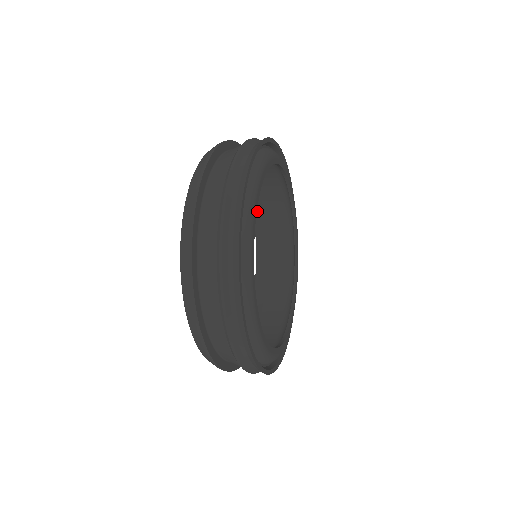
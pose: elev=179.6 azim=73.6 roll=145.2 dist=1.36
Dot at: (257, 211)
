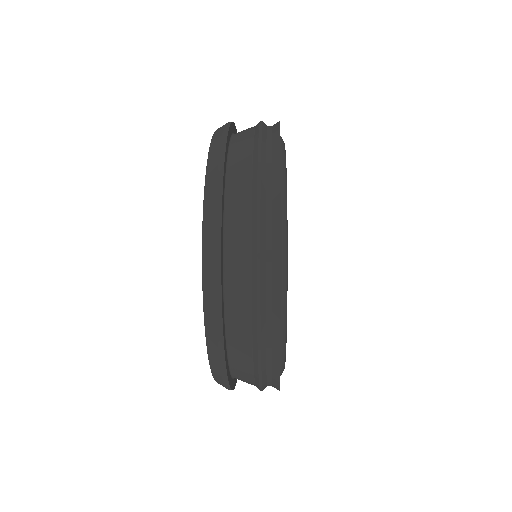
Dot at: occluded
